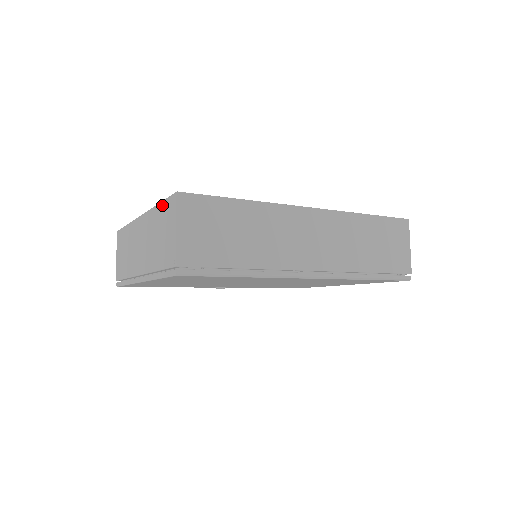
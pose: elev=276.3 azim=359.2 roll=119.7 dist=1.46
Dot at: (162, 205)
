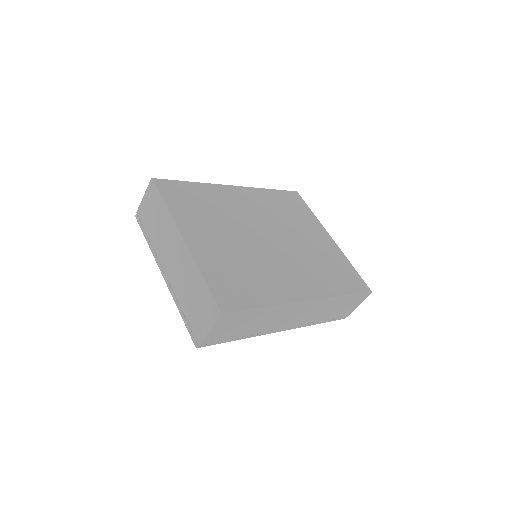
Dot at: (206, 289)
